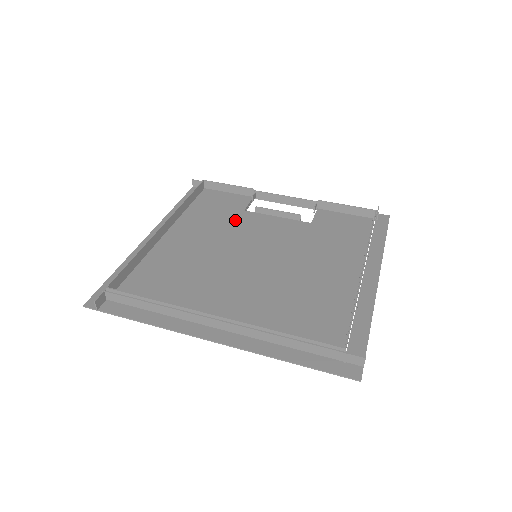
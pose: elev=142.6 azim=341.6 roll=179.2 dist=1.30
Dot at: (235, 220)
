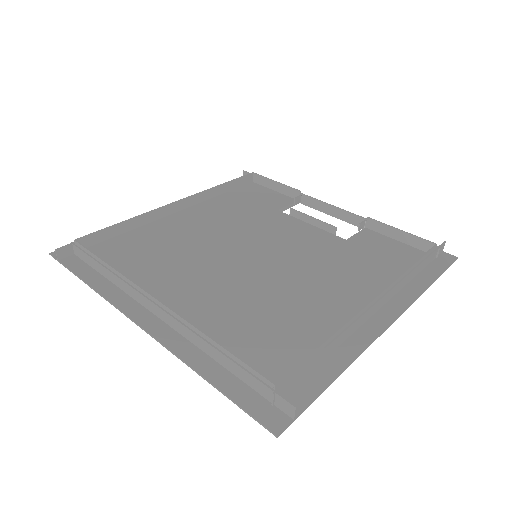
Dot at: (260, 216)
